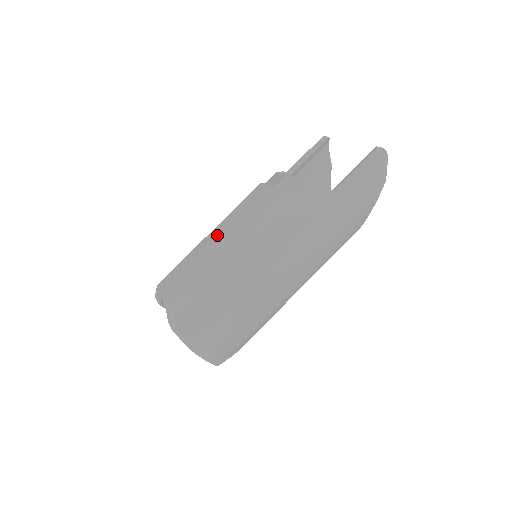
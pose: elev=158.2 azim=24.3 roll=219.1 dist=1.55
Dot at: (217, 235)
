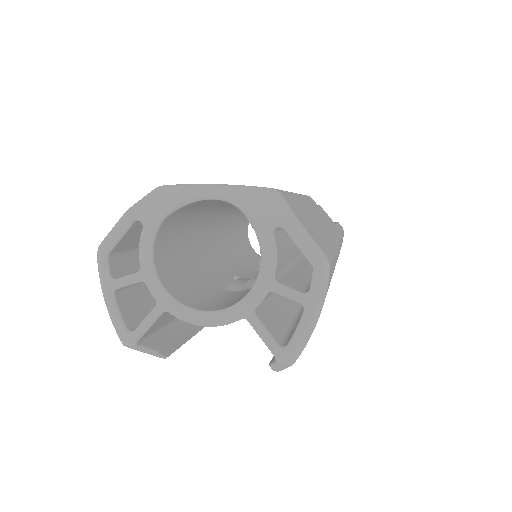
Dot at: occluded
